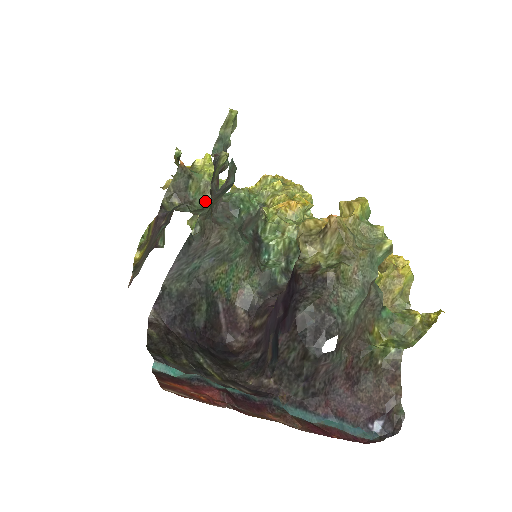
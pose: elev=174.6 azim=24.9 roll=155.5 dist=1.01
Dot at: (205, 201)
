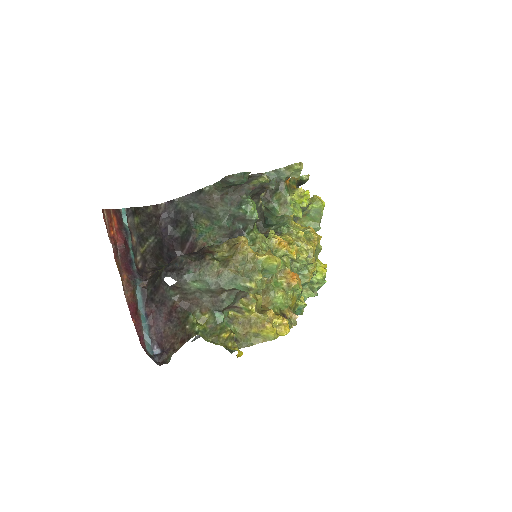
Dot at: (277, 209)
